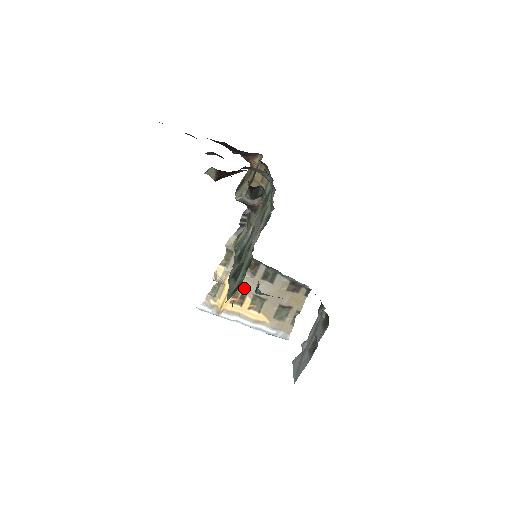
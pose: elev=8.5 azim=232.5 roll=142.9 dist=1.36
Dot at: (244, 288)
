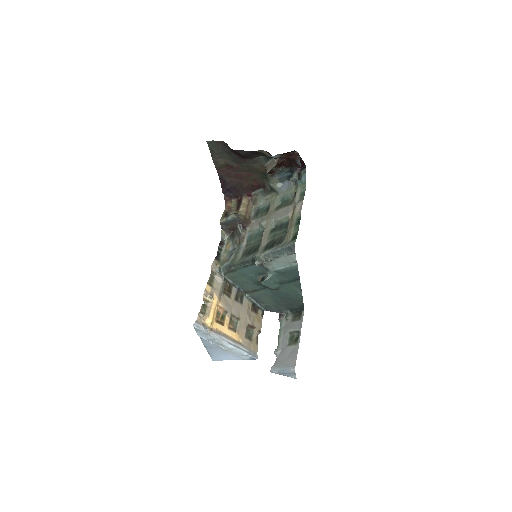
Dot at: (225, 307)
